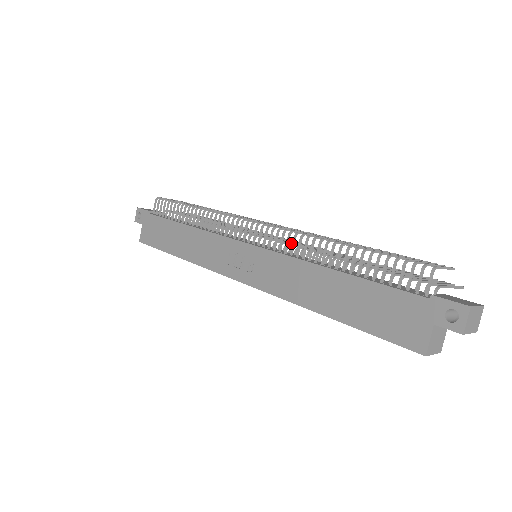
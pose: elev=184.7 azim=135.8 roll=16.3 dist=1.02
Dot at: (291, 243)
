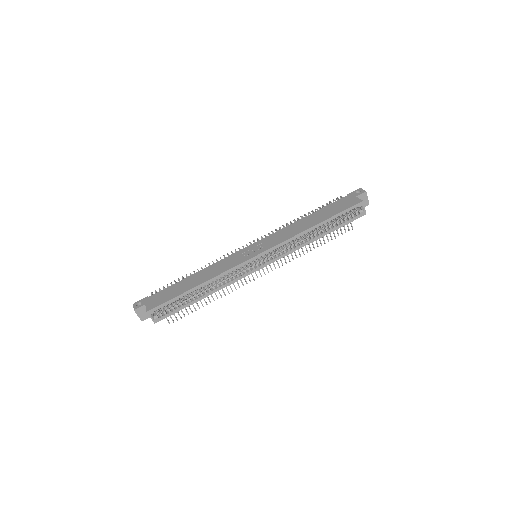
Dot at: occluded
